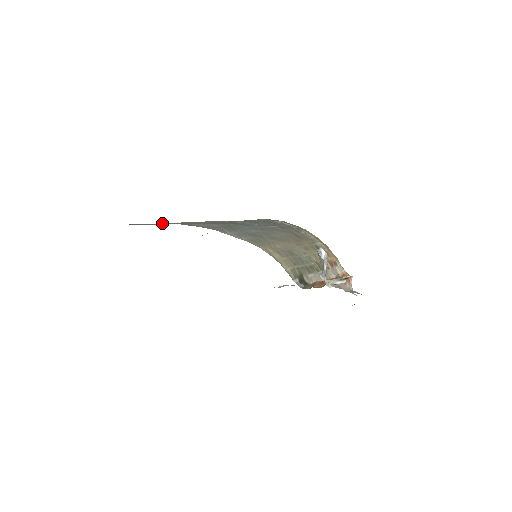
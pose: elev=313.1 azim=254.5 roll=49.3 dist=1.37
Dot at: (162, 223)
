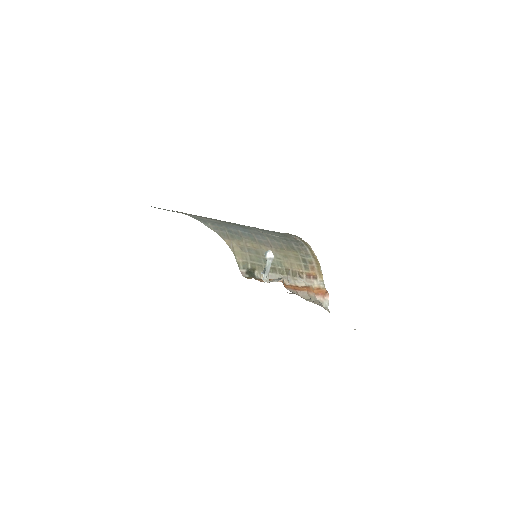
Dot at: occluded
